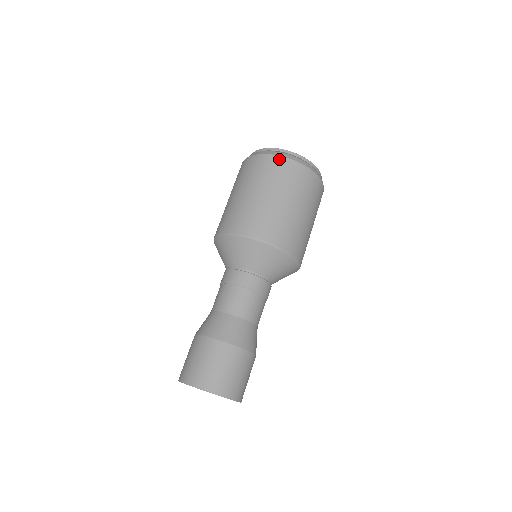
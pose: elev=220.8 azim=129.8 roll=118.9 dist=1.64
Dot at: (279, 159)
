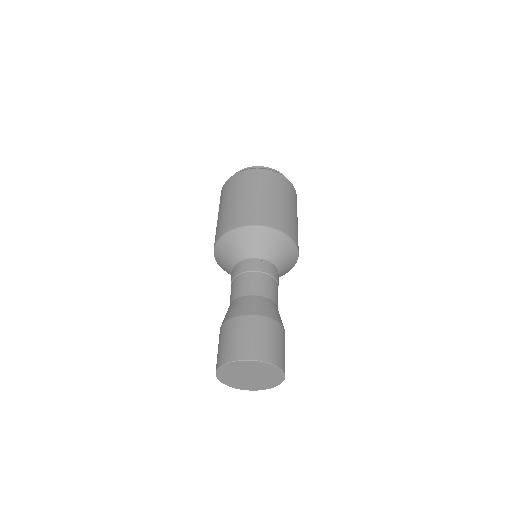
Dot at: (228, 181)
